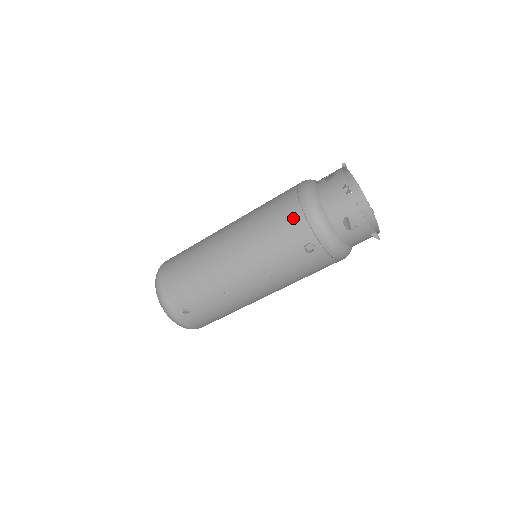
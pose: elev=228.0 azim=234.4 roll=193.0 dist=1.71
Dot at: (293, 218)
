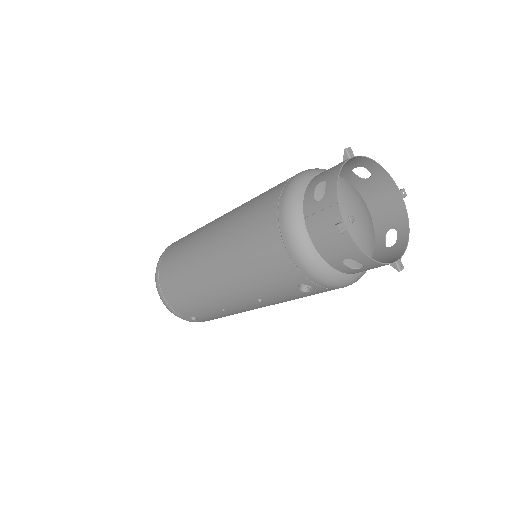
Dot at: (276, 256)
